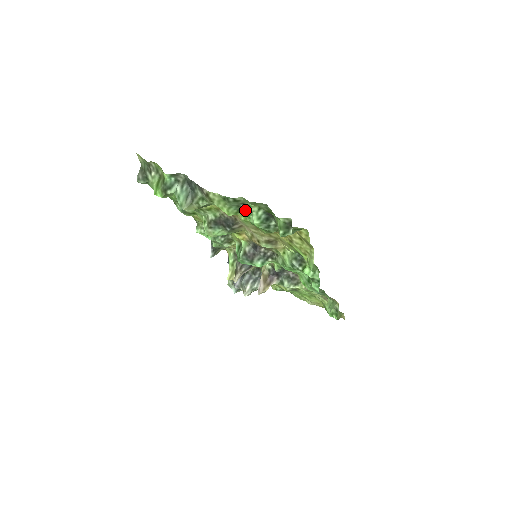
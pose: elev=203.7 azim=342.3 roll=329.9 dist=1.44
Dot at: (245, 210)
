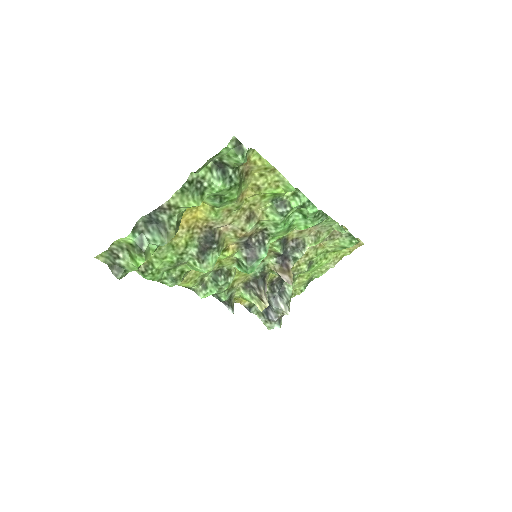
Dot at: (204, 187)
